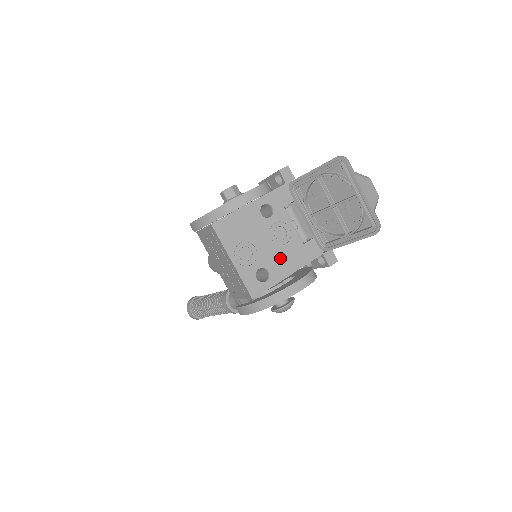
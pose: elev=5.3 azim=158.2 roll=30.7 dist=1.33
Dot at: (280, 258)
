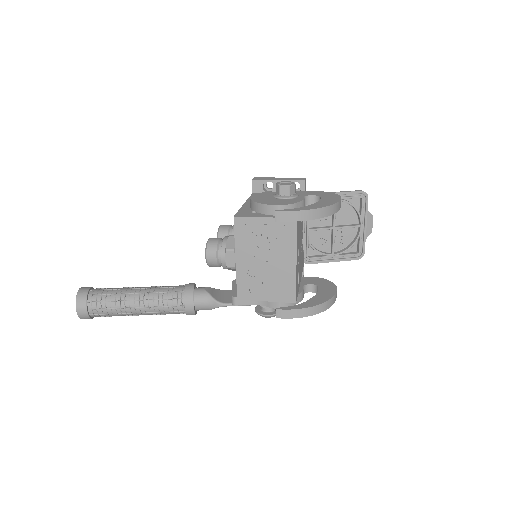
Dot at: (300, 265)
